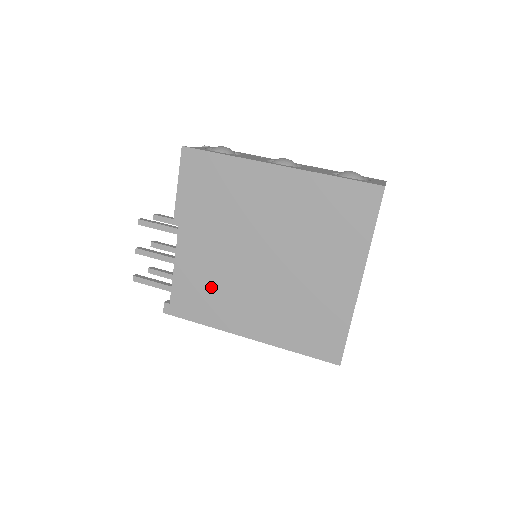
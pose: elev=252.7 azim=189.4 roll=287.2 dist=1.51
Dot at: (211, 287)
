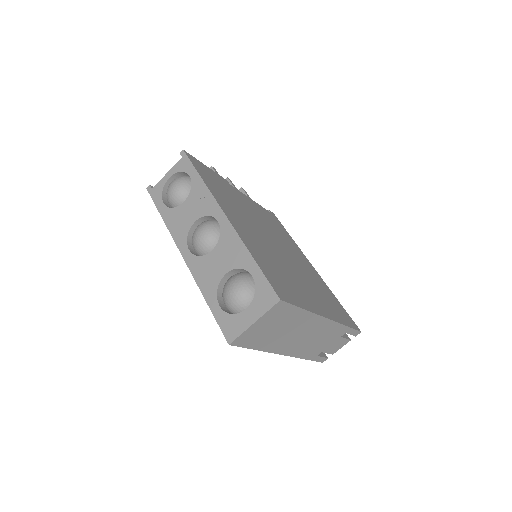
Dot at: occluded
